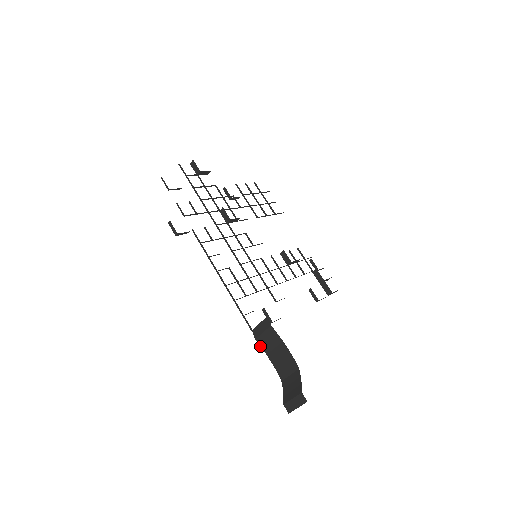
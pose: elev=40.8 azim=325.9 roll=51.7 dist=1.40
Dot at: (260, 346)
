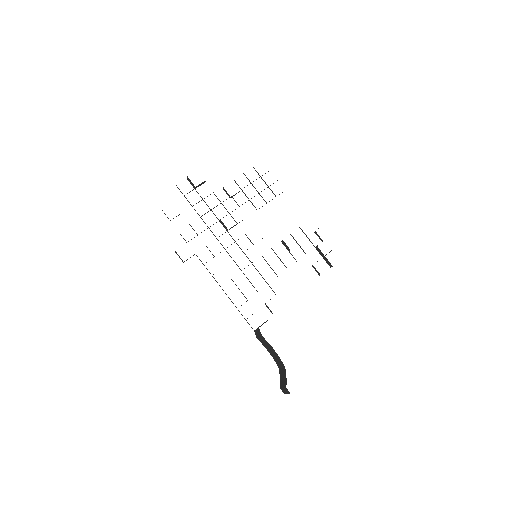
Dot at: occluded
